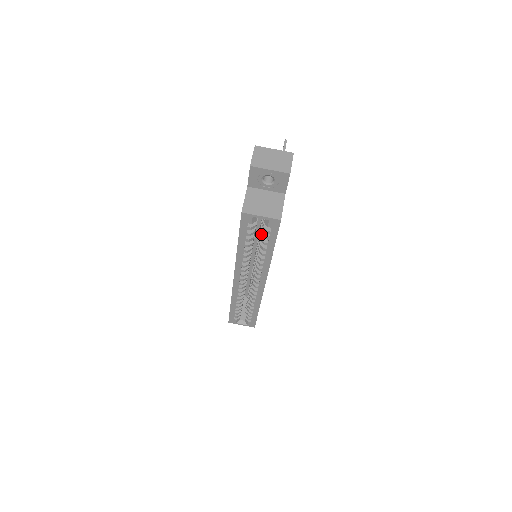
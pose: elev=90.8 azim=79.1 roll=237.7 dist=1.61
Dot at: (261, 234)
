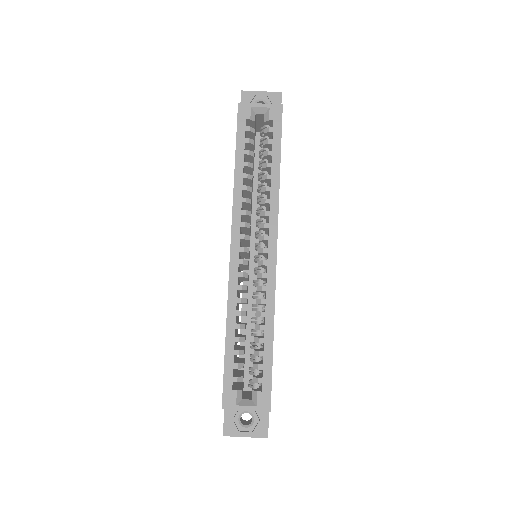
Dot at: (261, 161)
